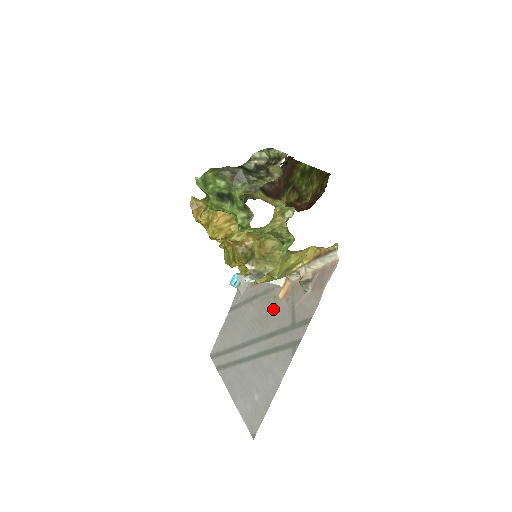
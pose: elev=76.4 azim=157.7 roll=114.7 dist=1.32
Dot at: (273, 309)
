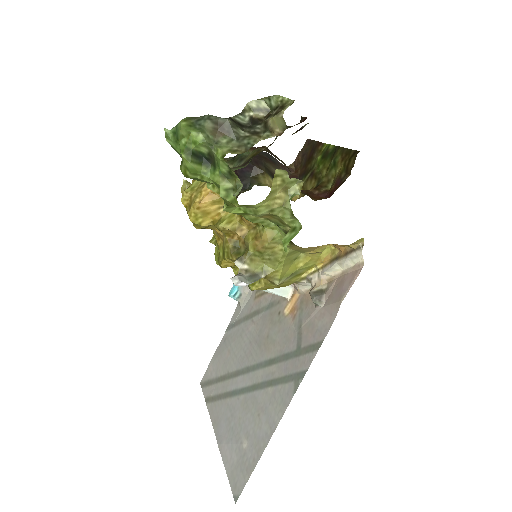
Dot at: (276, 328)
